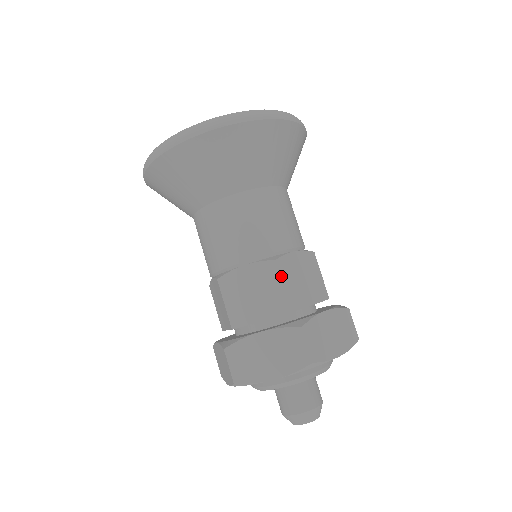
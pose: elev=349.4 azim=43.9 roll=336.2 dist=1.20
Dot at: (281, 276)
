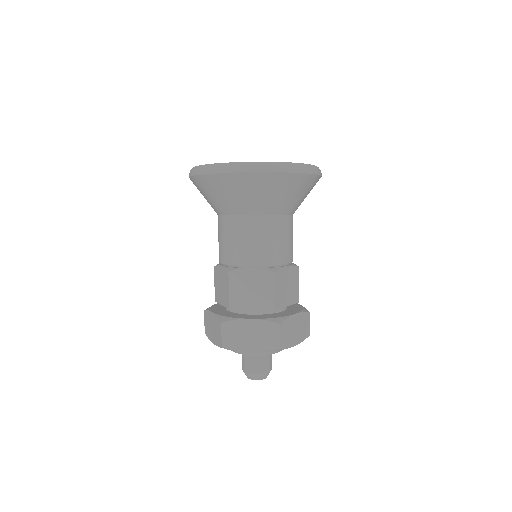
Dot at: (230, 284)
